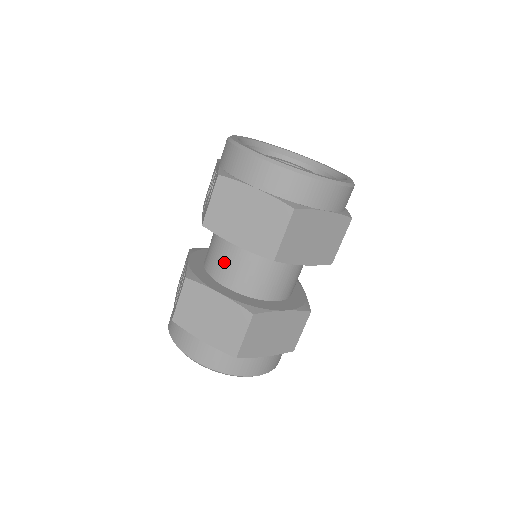
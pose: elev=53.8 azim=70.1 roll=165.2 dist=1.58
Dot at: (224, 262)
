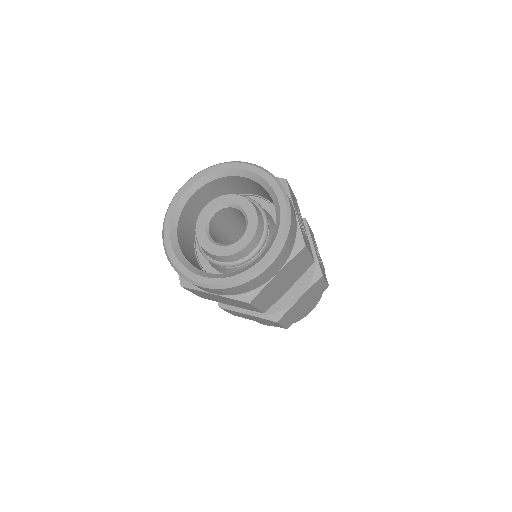
Dot at: occluded
